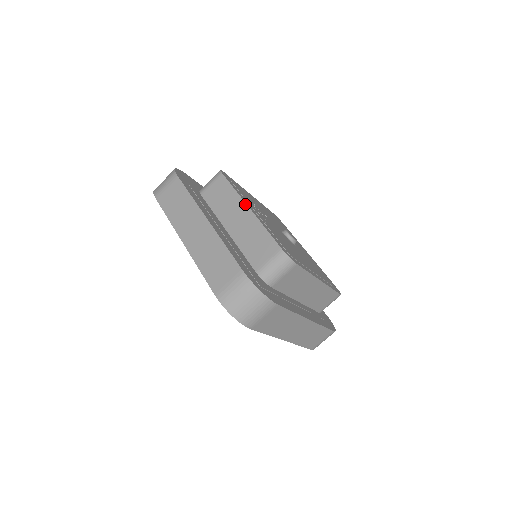
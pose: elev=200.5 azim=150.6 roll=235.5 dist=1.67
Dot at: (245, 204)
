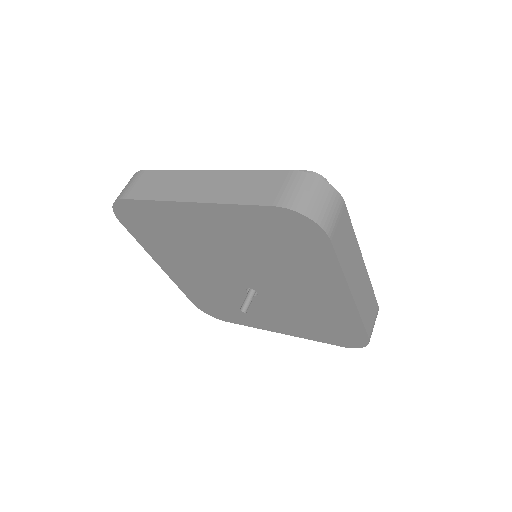
Dot at: occluded
